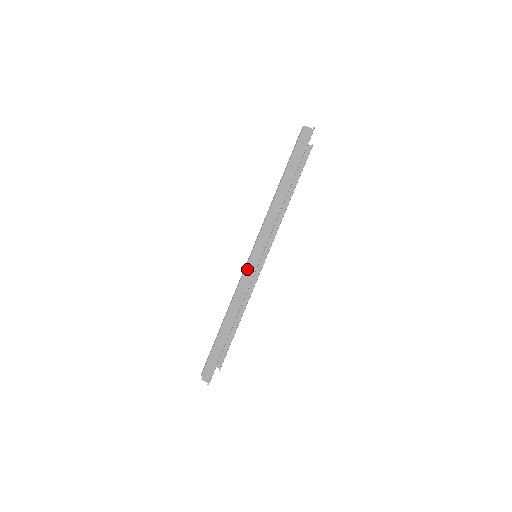
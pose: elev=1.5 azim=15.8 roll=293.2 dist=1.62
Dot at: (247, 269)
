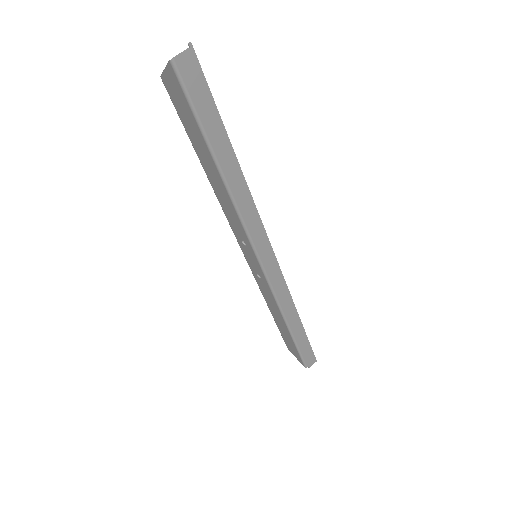
Dot at: (271, 278)
